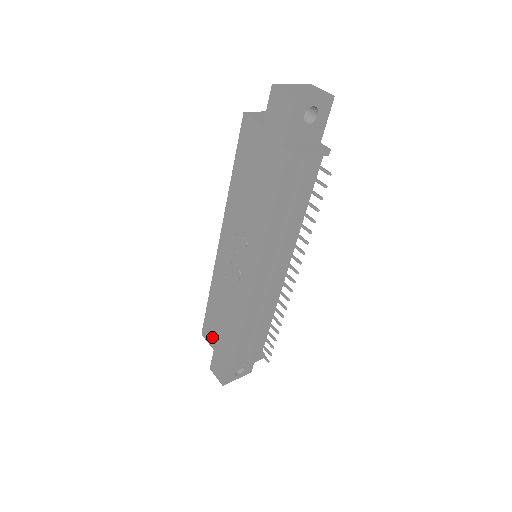
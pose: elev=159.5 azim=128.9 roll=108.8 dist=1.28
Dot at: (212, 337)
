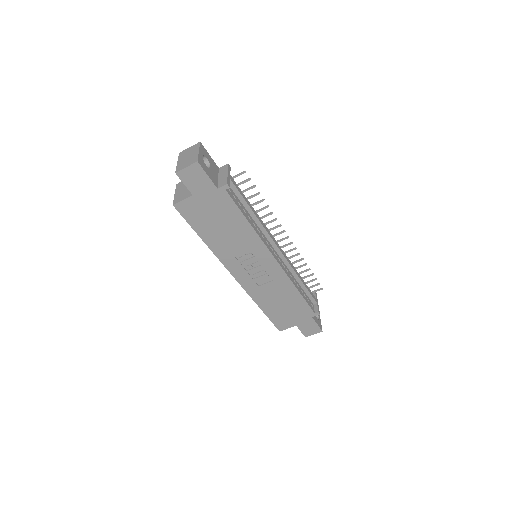
Dot at: (287, 322)
